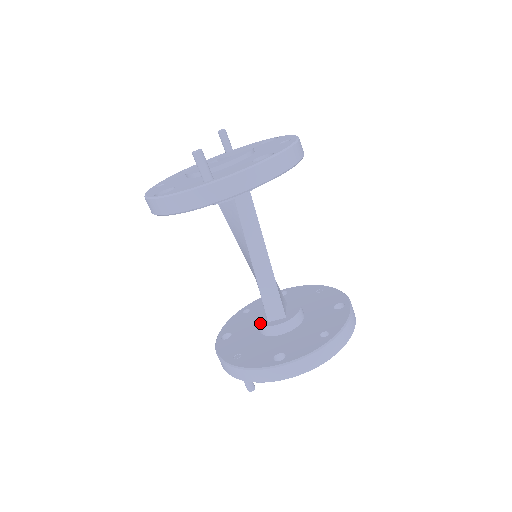
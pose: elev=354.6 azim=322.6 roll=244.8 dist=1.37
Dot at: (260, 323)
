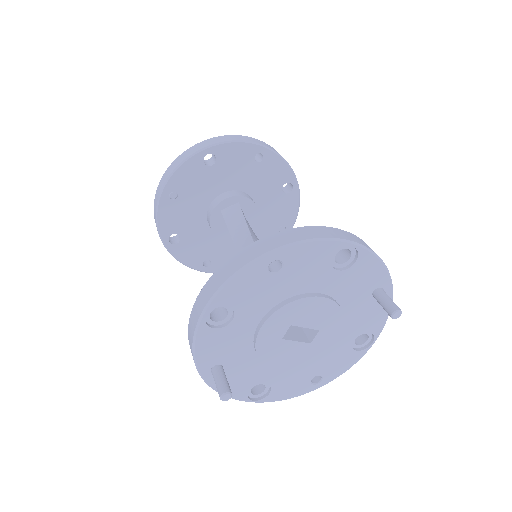
Dot at: occluded
